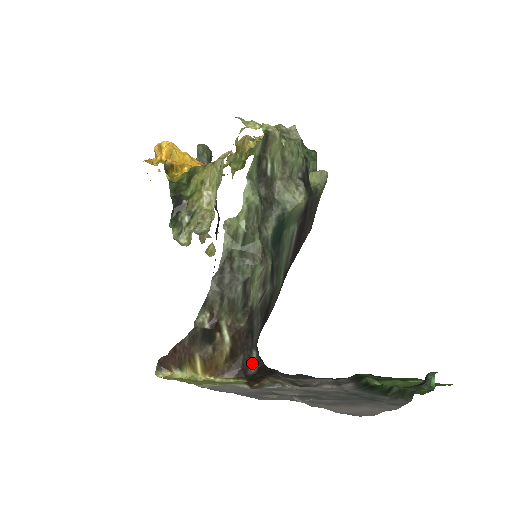
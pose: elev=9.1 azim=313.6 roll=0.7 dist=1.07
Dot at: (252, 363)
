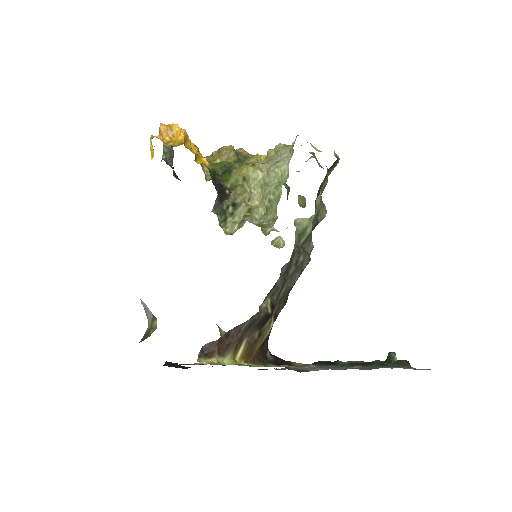
Dot at: (267, 351)
